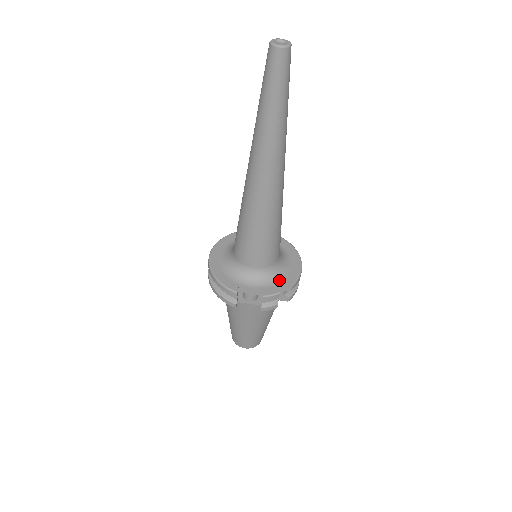
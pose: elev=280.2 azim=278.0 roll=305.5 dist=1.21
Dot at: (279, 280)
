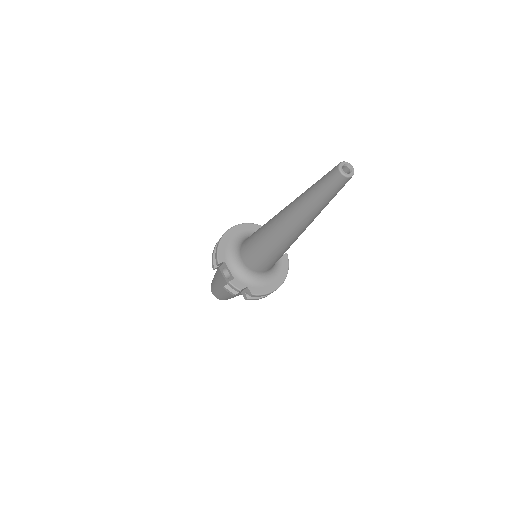
Dot at: (250, 283)
